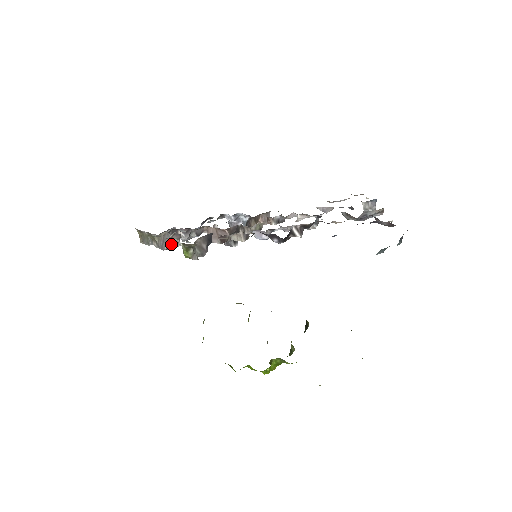
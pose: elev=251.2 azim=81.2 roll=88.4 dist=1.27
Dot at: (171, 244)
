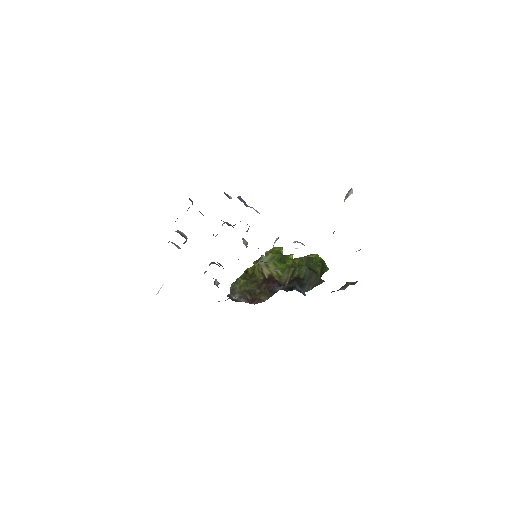
Dot at: occluded
